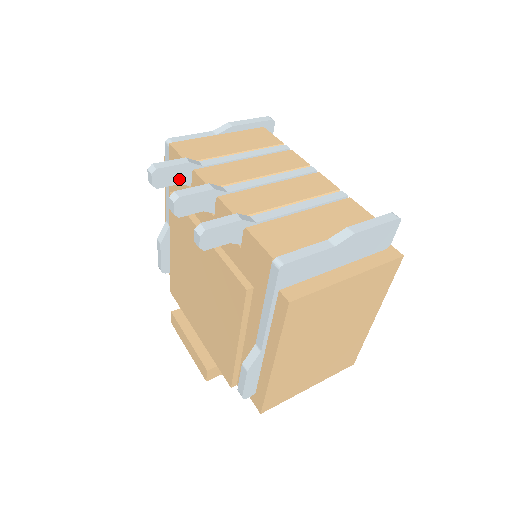
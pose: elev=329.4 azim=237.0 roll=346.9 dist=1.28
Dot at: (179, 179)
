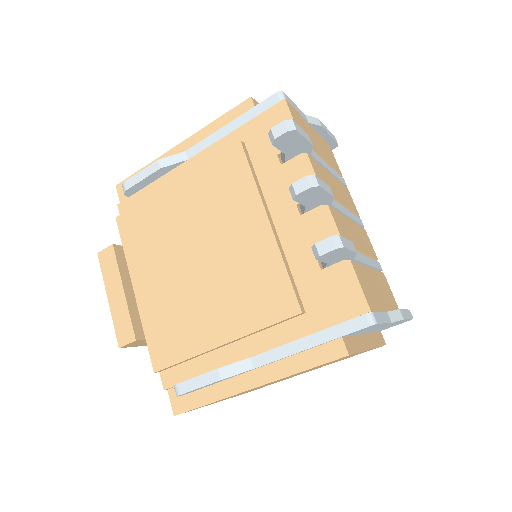
Dot at: (290, 150)
